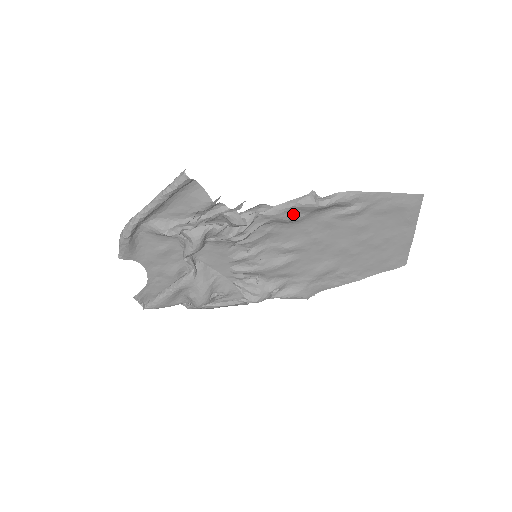
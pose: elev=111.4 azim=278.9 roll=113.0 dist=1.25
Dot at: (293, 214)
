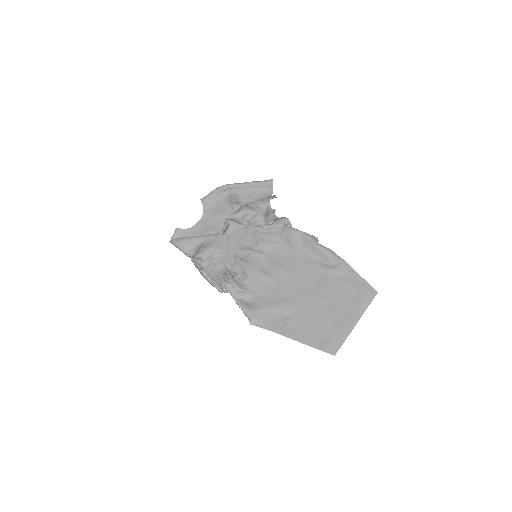
Dot at: (298, 240)
